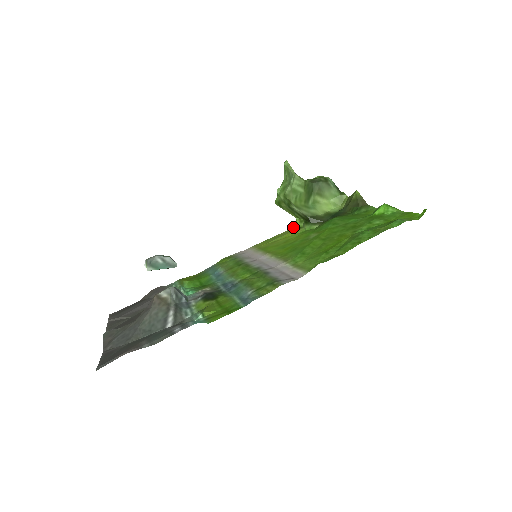
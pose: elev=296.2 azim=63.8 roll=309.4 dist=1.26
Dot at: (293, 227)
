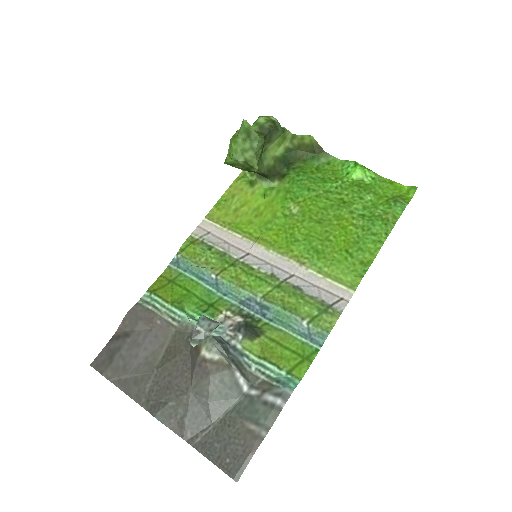
Dot at: (241, 180)
